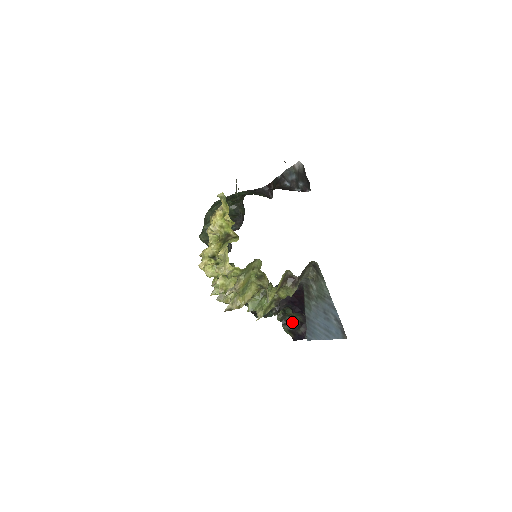
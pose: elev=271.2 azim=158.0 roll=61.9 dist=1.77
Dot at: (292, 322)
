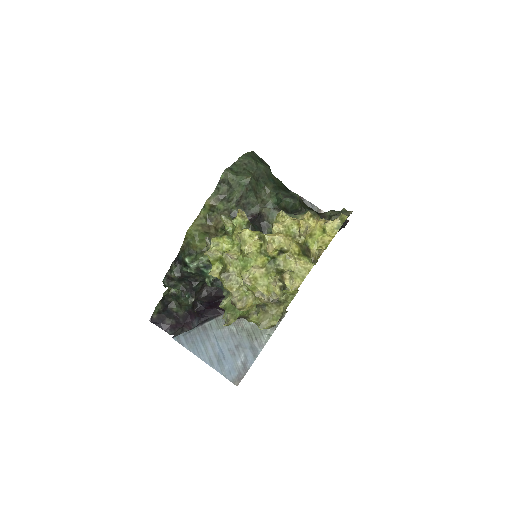
Dot at: (170, 306)
